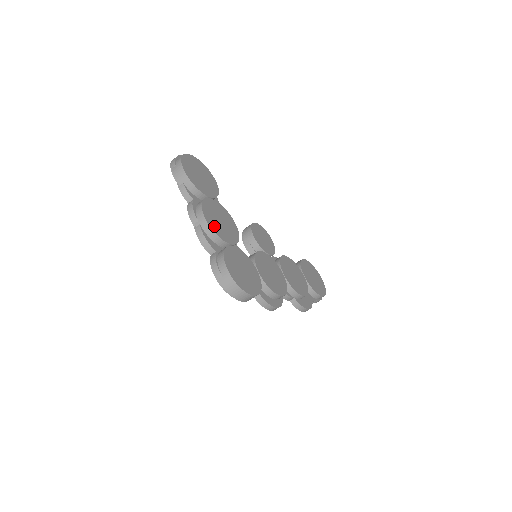
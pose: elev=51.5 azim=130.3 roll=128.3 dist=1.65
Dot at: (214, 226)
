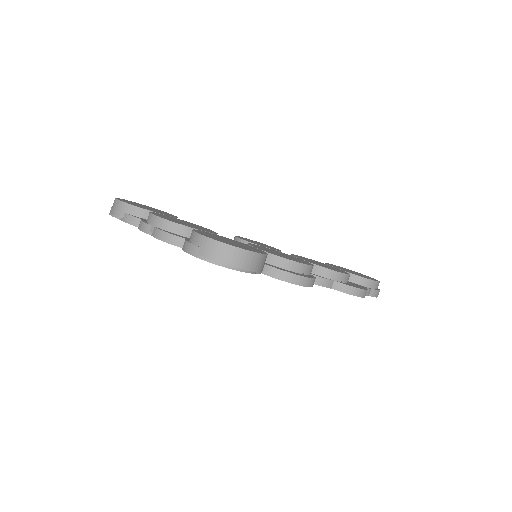
Dot at: (173, 221)
